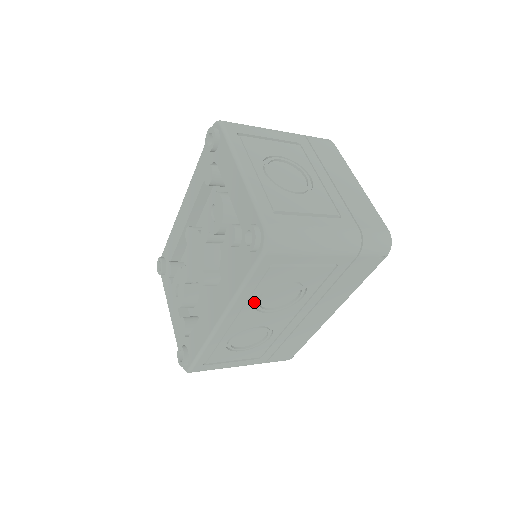
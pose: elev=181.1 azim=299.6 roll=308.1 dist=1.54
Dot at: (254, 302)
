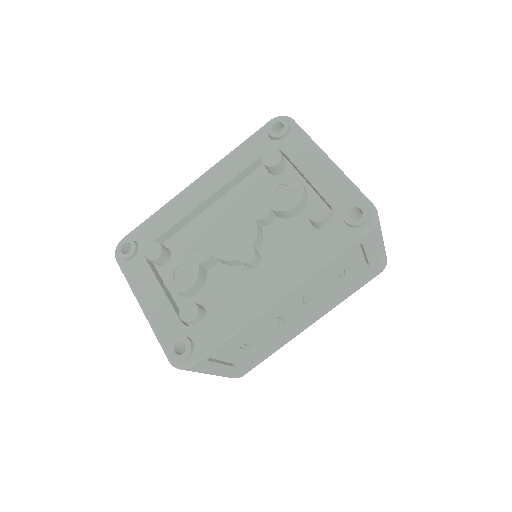
Dot at: (314, 283)
